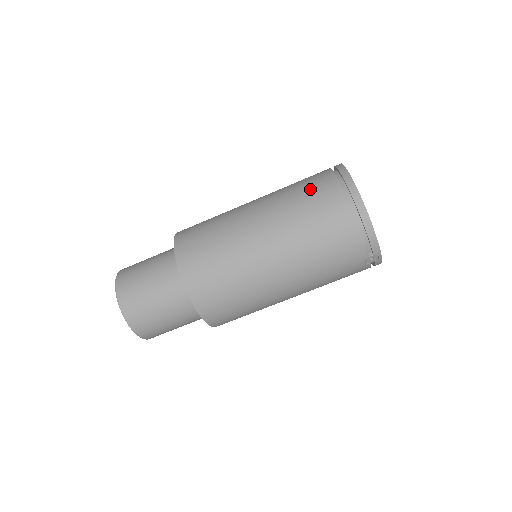
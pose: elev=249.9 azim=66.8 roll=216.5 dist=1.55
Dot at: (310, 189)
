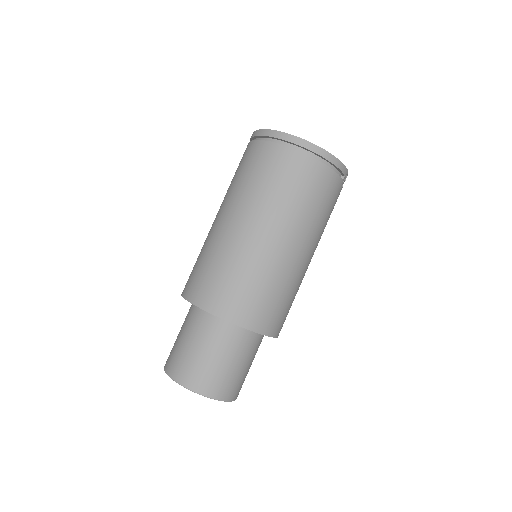
Dot at: (265, 169)
